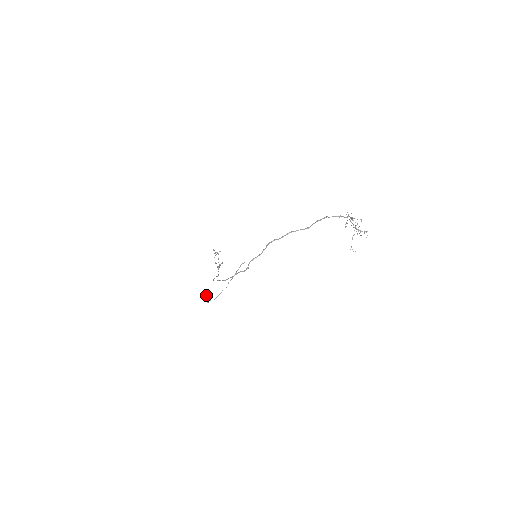
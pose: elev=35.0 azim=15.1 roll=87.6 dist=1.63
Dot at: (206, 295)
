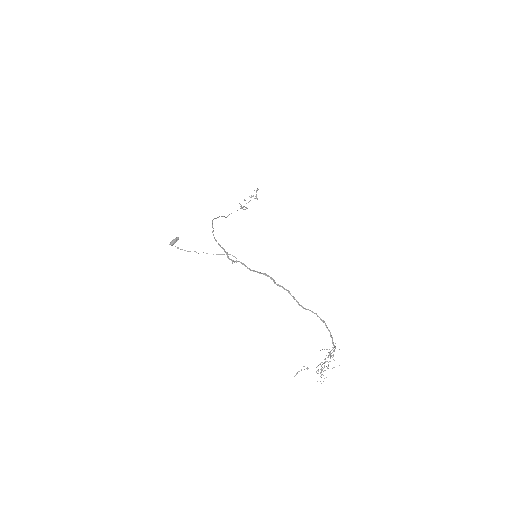
Dot at: (177, 238)
